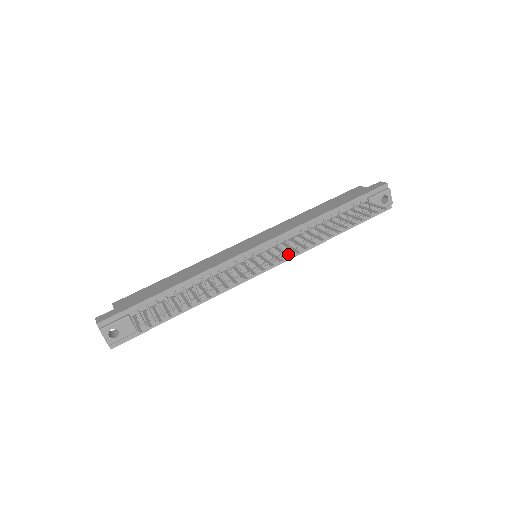
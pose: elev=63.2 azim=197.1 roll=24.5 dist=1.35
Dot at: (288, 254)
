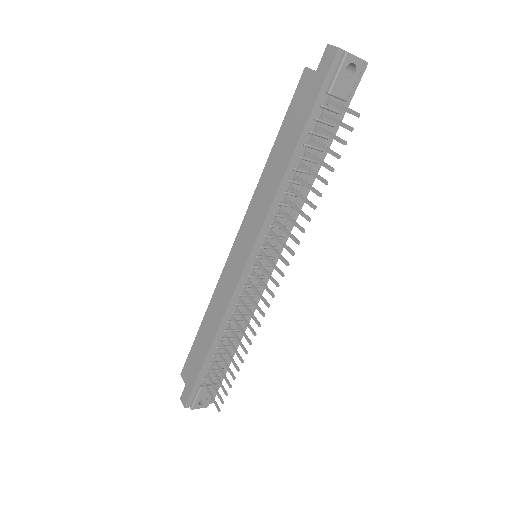
Dot at: (284, 260)
